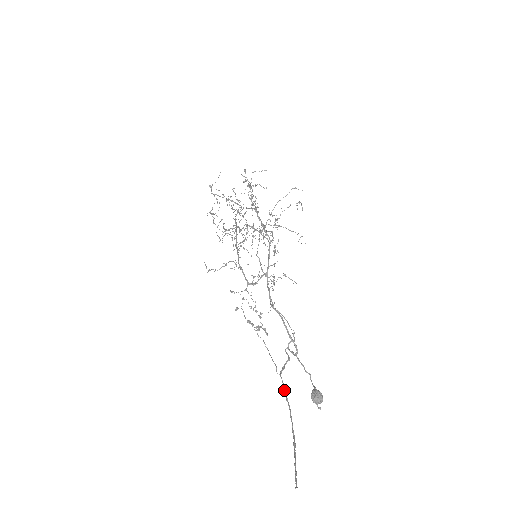
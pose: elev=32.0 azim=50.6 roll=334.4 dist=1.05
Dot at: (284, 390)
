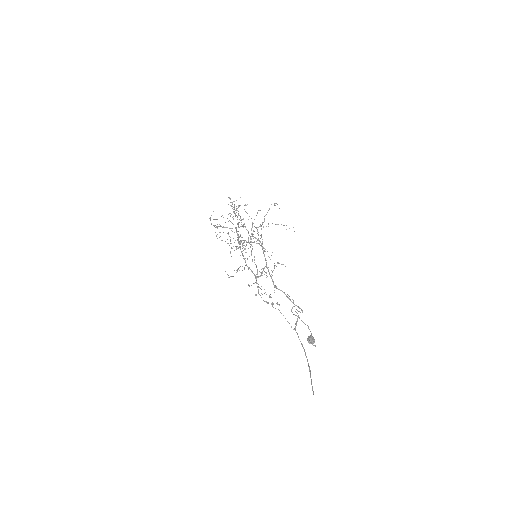
Dot at: (299, 339)
